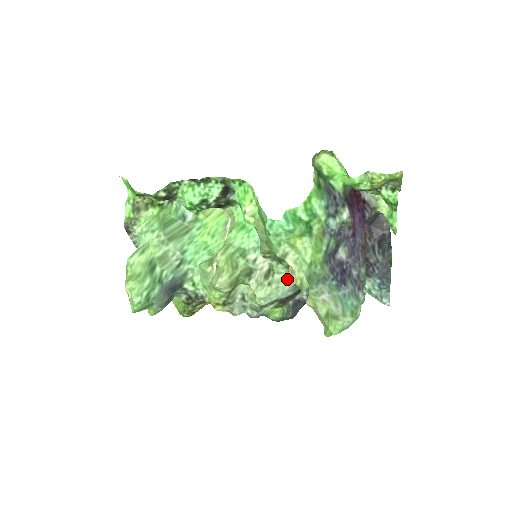
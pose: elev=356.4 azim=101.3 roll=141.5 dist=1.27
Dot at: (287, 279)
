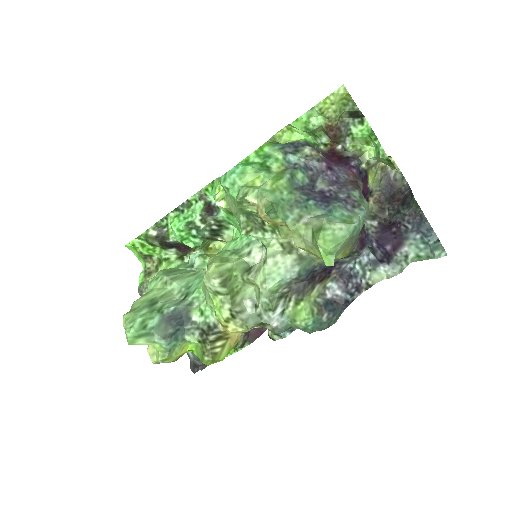
Dot at: (284, 251)
